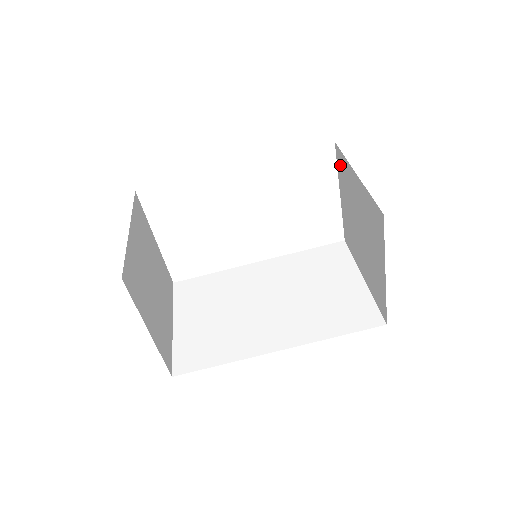
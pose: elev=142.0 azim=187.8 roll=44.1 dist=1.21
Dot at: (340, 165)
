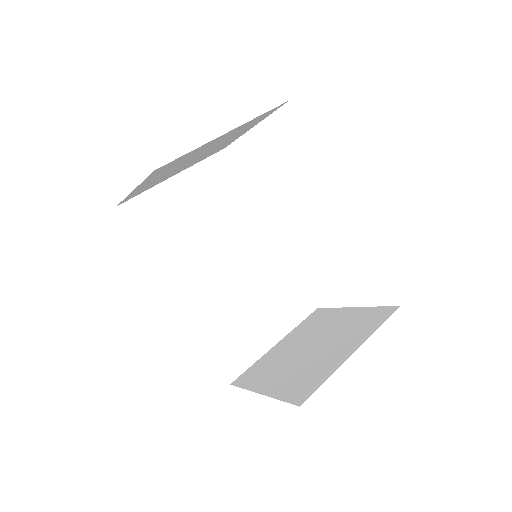
Dot at: (376, 315)
